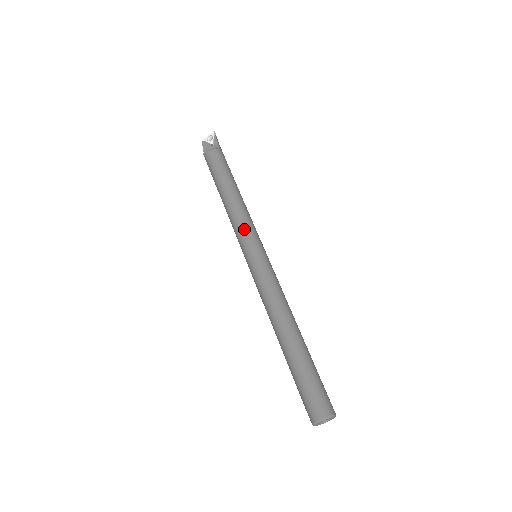
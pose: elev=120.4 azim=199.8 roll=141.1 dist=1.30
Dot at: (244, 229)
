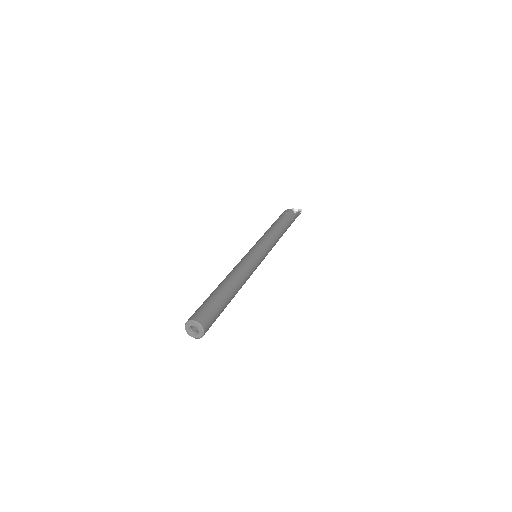
Dot at: (266, 240)
